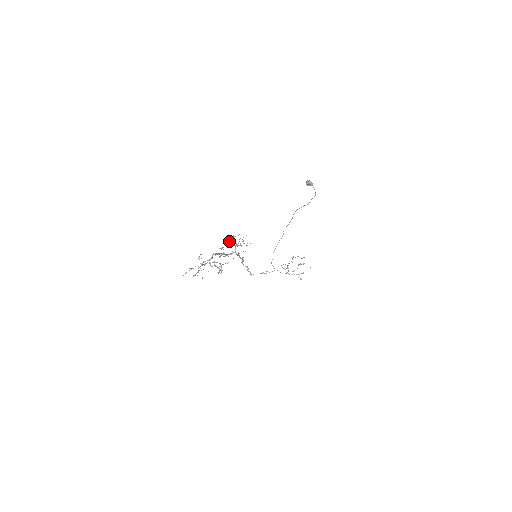
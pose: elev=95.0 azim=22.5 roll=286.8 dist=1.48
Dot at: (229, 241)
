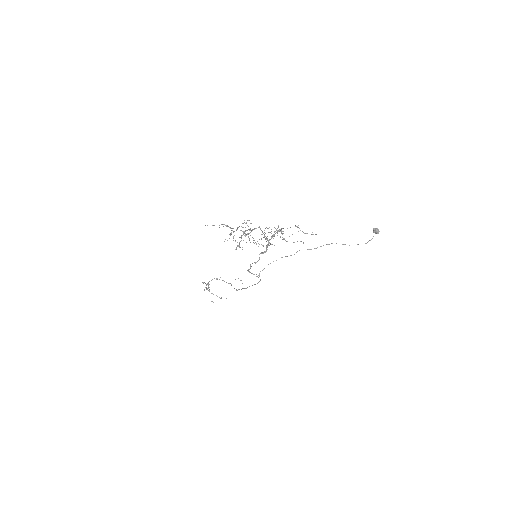
Dot at: occluded
